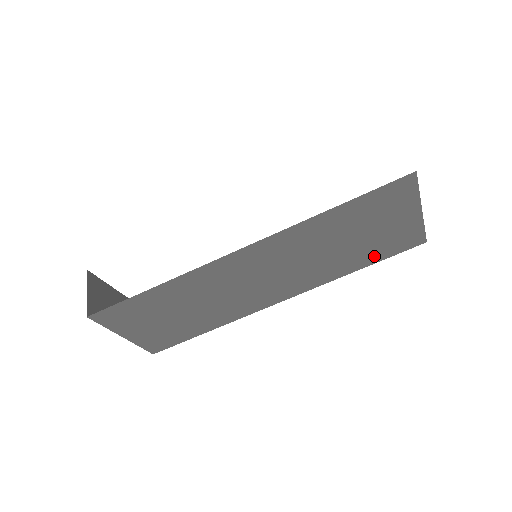
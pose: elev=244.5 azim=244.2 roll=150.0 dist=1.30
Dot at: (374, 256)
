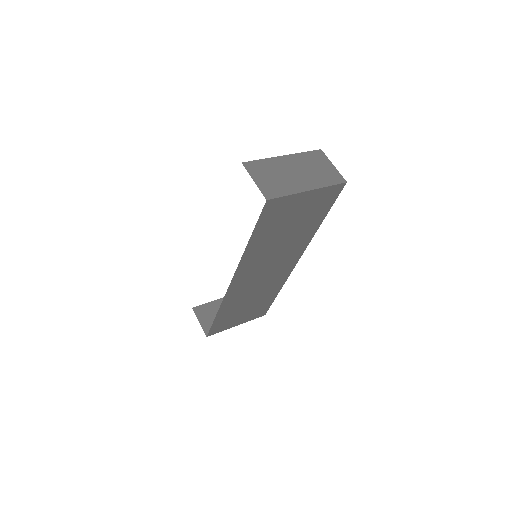
Dot at: (320, 214)
